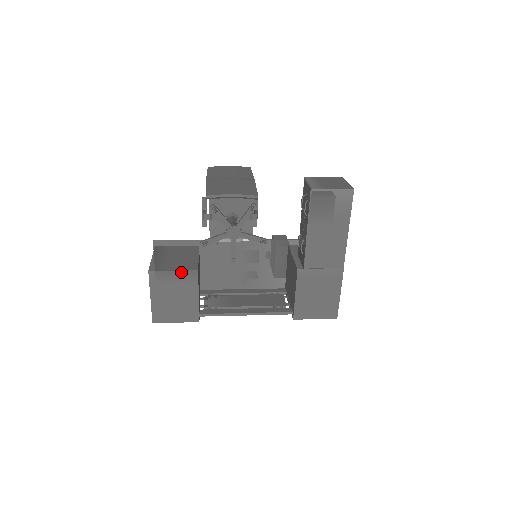
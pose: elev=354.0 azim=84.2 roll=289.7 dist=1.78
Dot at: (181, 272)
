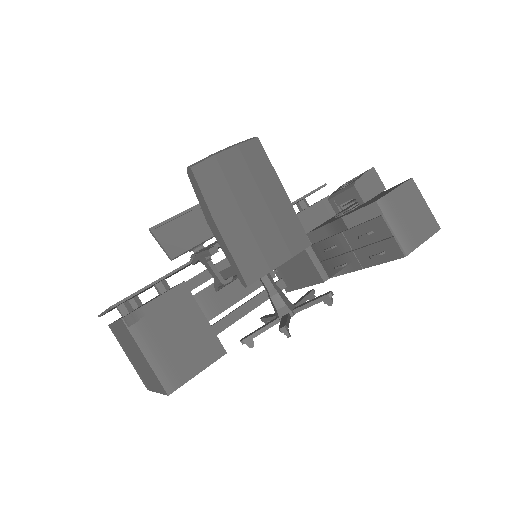
Dot at: occluded
